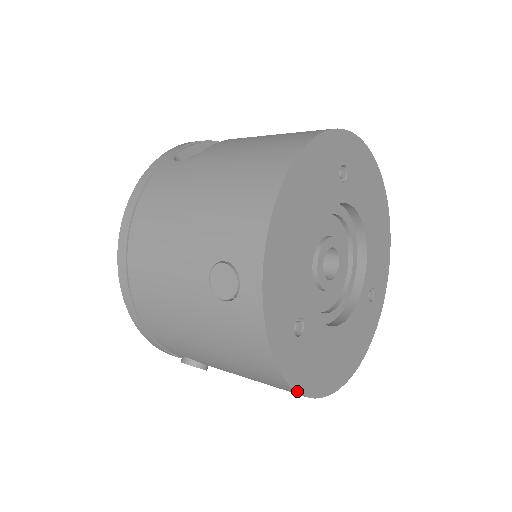
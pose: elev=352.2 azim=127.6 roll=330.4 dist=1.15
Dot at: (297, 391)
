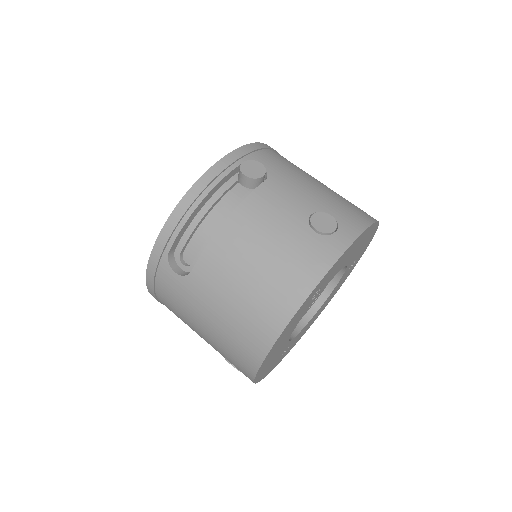
Dot at: occluded
